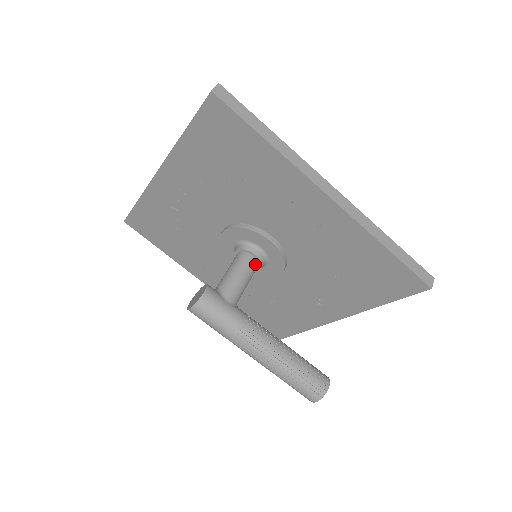
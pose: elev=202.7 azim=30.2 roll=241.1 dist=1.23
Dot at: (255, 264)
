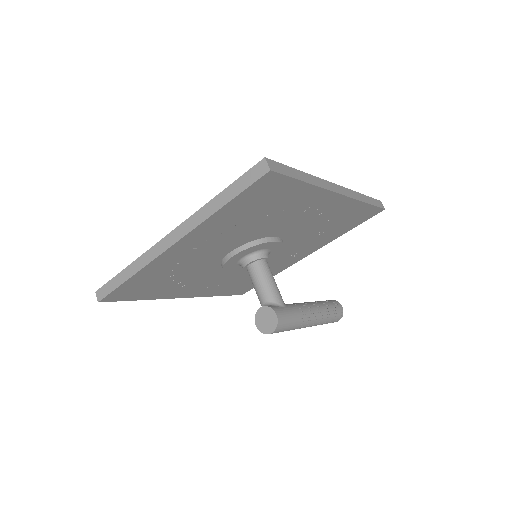
Dot at: occluded
